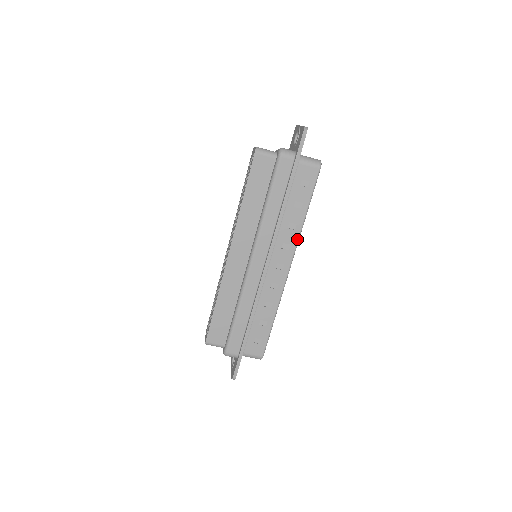
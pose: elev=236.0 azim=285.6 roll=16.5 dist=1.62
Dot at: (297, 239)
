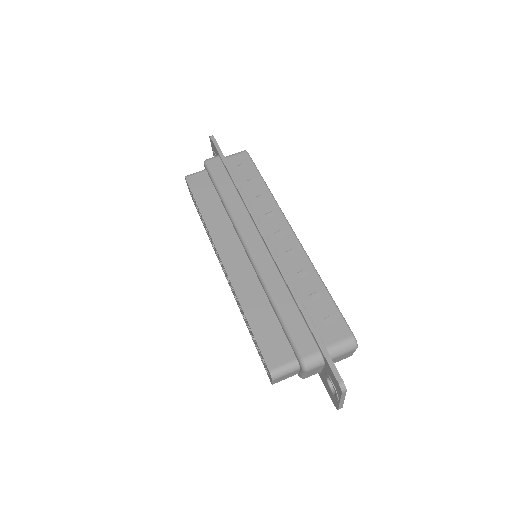
Dot at: (275, 203)
